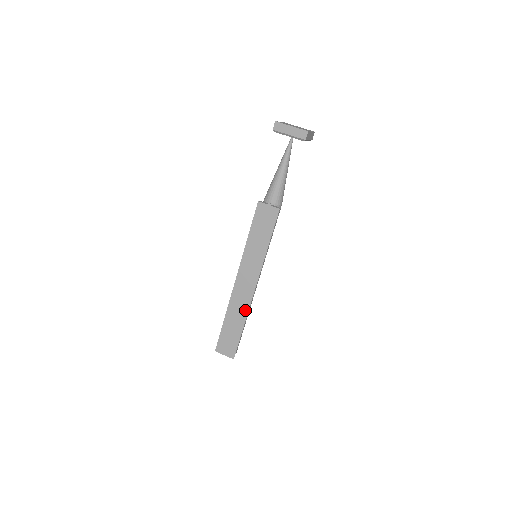
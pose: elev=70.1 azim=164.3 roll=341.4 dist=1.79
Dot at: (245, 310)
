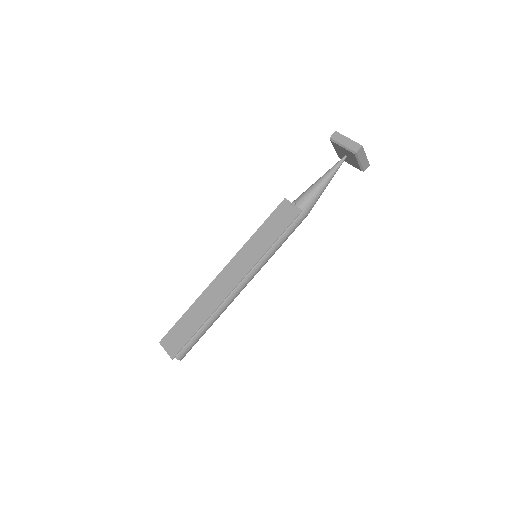
Dot at: (215, 305)
